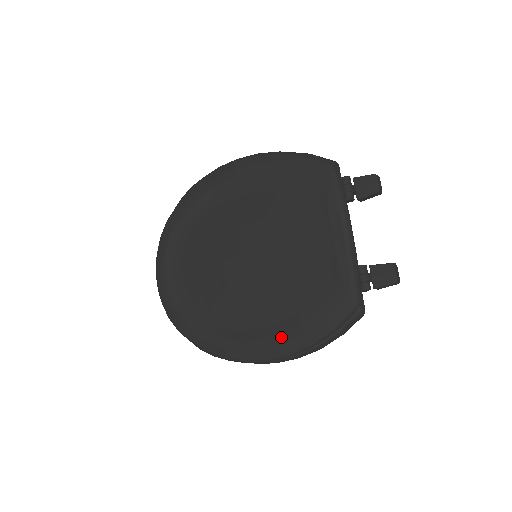
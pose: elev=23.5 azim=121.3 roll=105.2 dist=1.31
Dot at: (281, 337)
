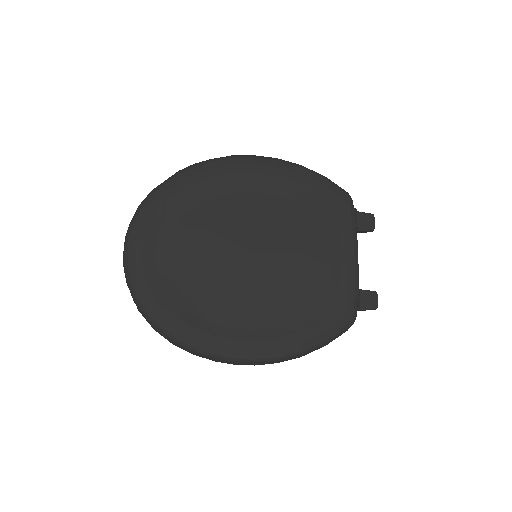
Dot at: (280, 341)
